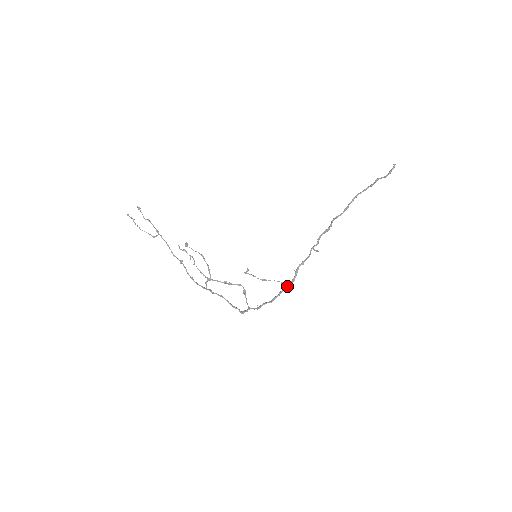
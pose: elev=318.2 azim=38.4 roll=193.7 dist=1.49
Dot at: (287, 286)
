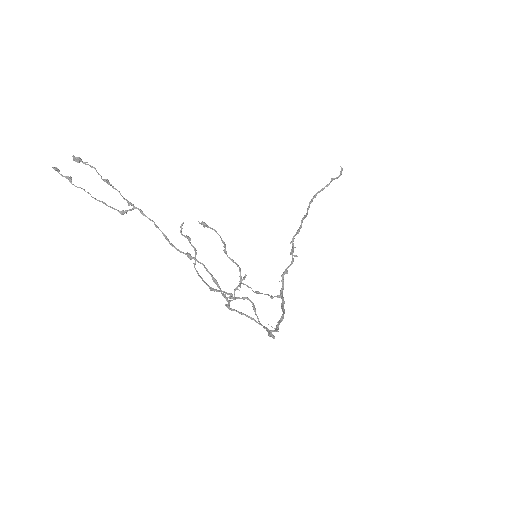
Dot at: (283, 300)
